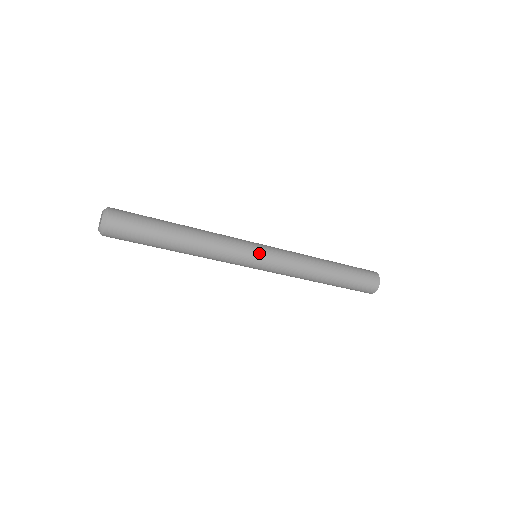
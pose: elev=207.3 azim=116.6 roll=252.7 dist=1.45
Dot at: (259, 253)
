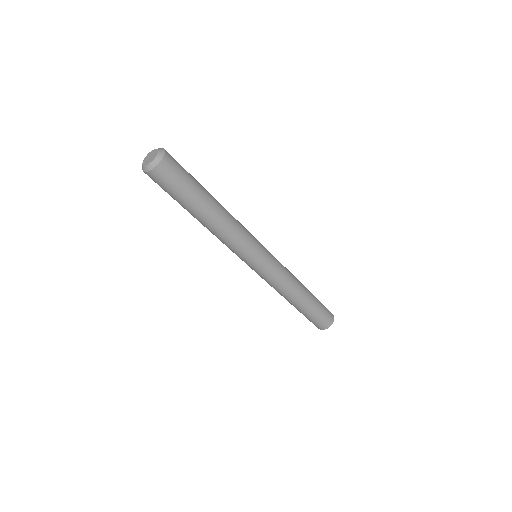
Dot at: (264, 254)
